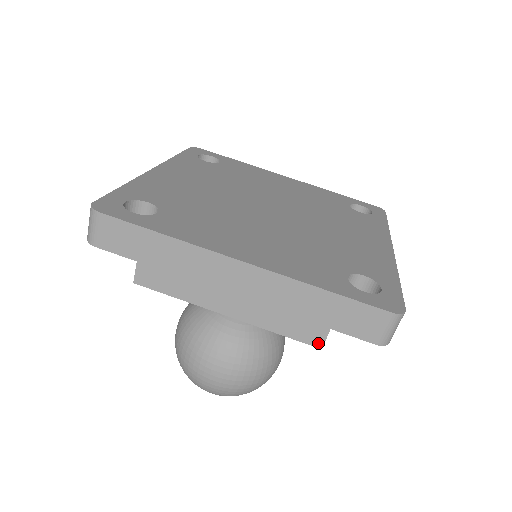
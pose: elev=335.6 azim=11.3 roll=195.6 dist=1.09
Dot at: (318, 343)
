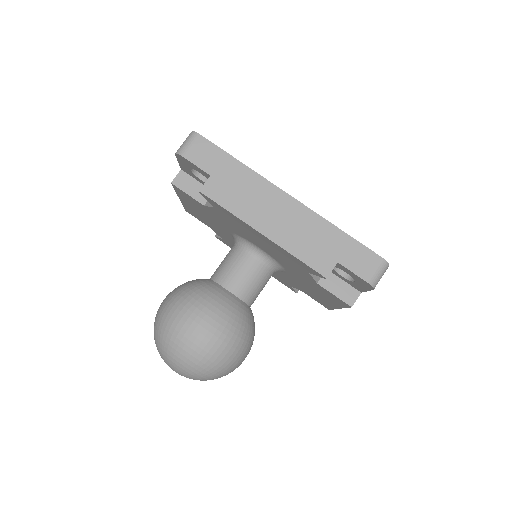
Dot at: (325, 273)
